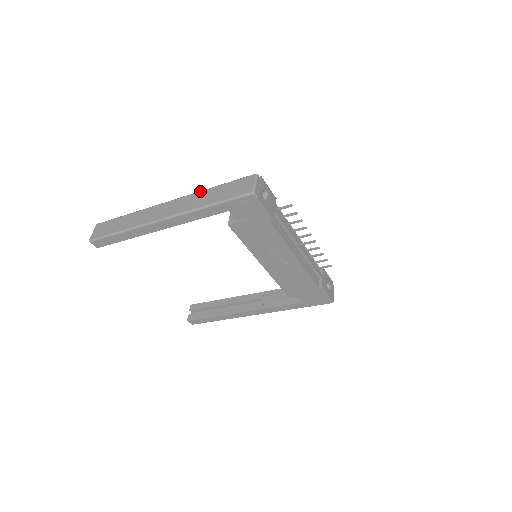
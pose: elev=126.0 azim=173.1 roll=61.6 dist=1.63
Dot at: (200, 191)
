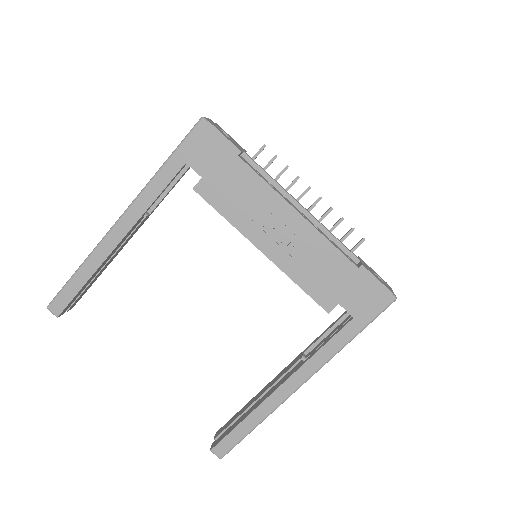
Dot at: occluded
